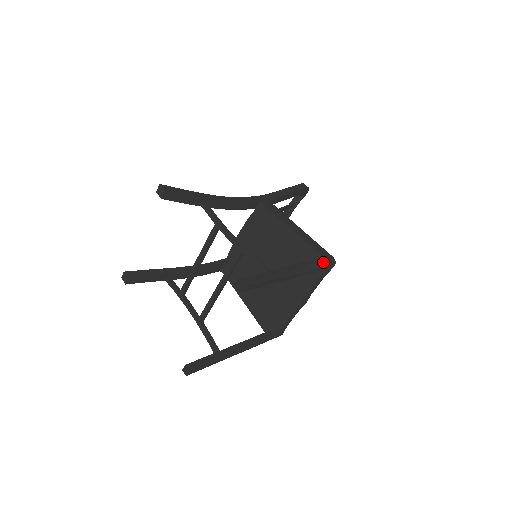
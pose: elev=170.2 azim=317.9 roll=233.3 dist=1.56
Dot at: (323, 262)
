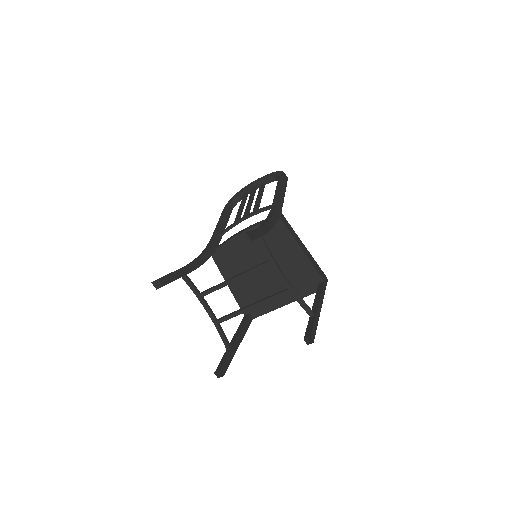
Dot at: occluded
